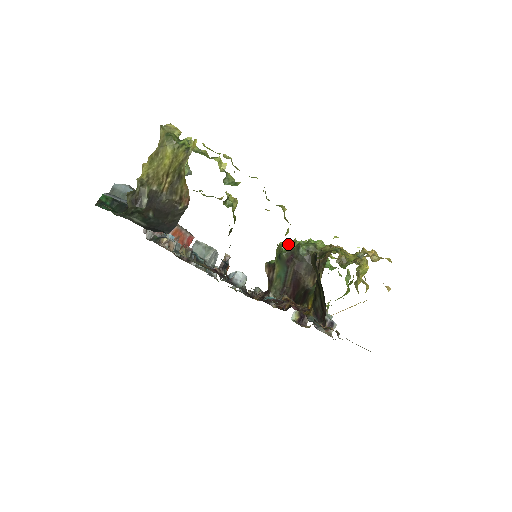
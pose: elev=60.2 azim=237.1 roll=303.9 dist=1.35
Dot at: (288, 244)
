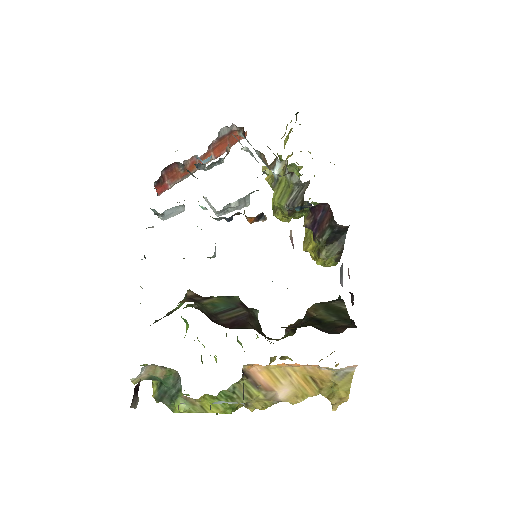
Dot at: occluded
